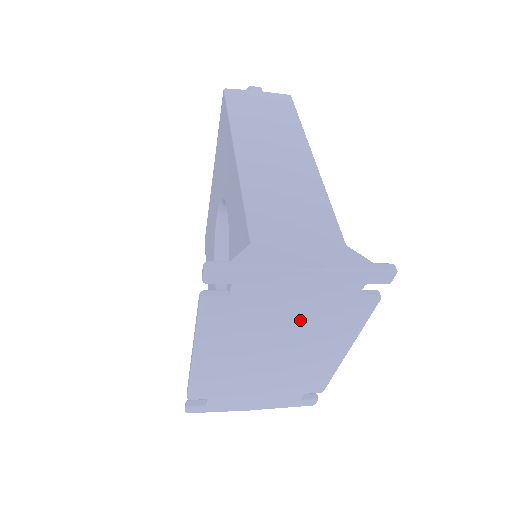
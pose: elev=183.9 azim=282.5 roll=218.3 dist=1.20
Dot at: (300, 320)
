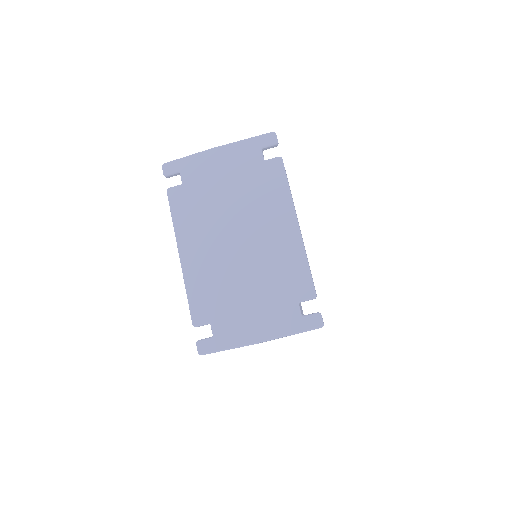
Dot at: (236, 193)
